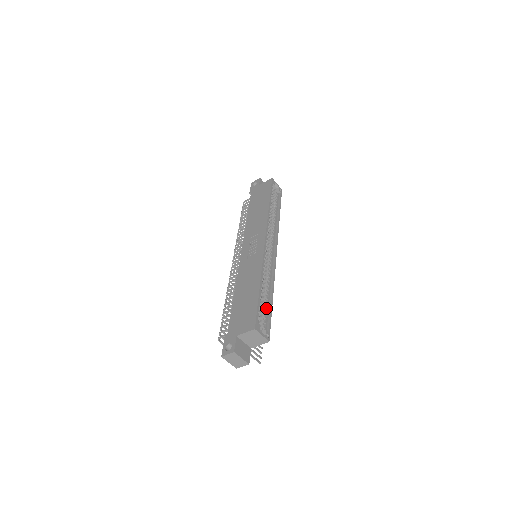
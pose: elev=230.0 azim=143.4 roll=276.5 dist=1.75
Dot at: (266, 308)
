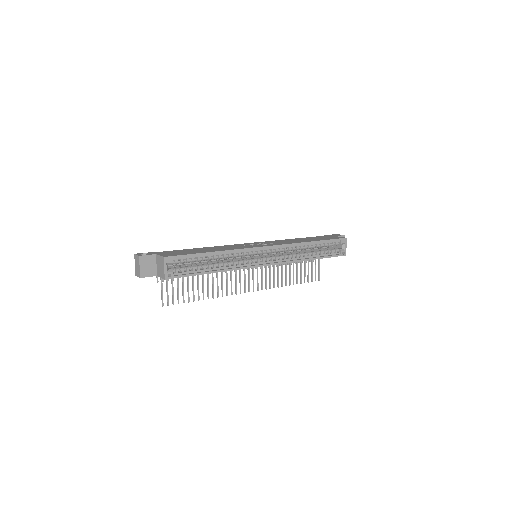
Dot at: (198, 269)
